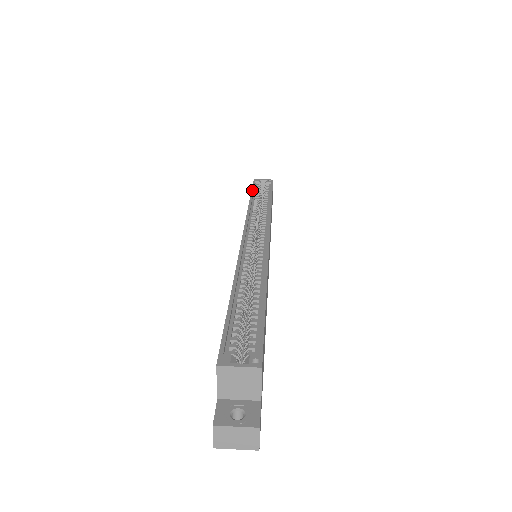
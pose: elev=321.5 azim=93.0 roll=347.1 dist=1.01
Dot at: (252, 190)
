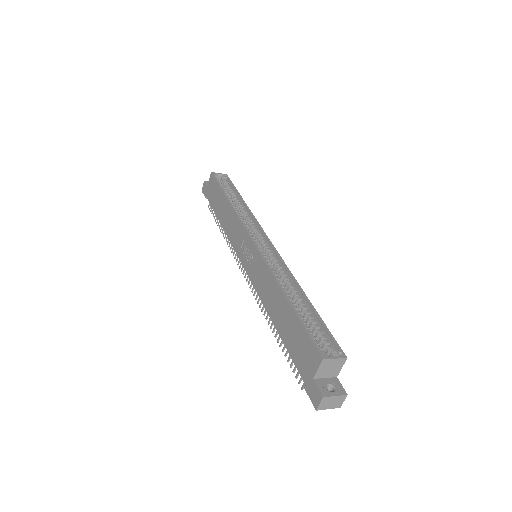
Dot at: (220, 187)
